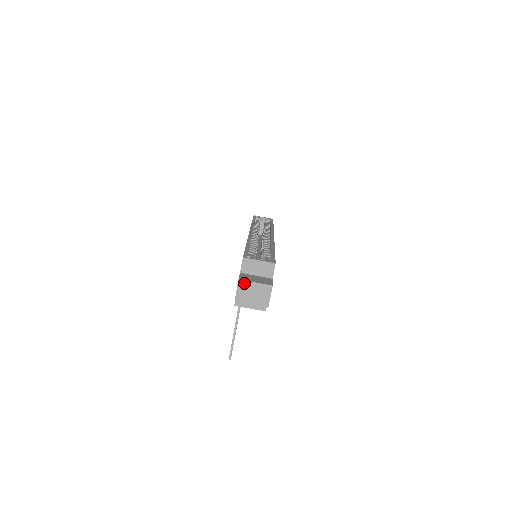
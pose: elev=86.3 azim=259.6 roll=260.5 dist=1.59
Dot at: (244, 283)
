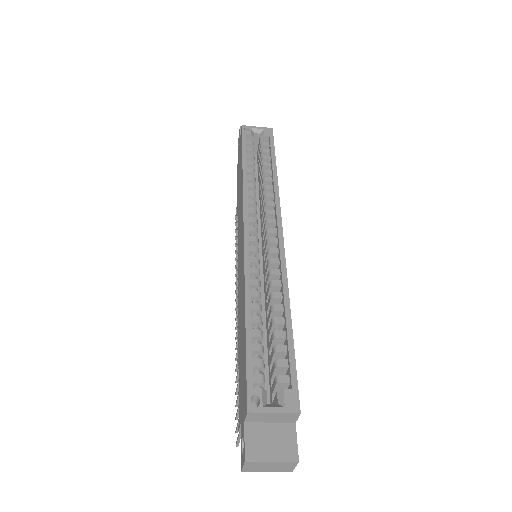
Dot at: (254, 463)
